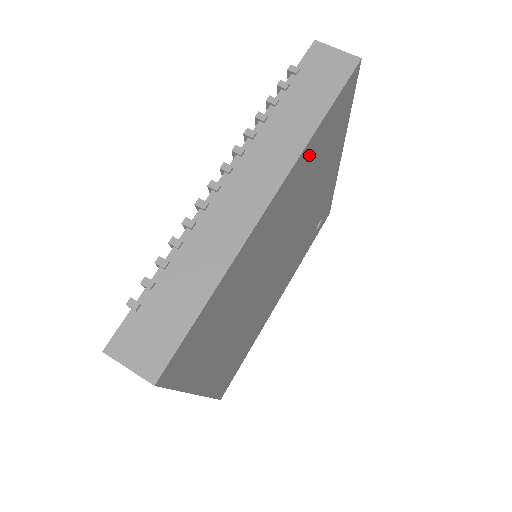
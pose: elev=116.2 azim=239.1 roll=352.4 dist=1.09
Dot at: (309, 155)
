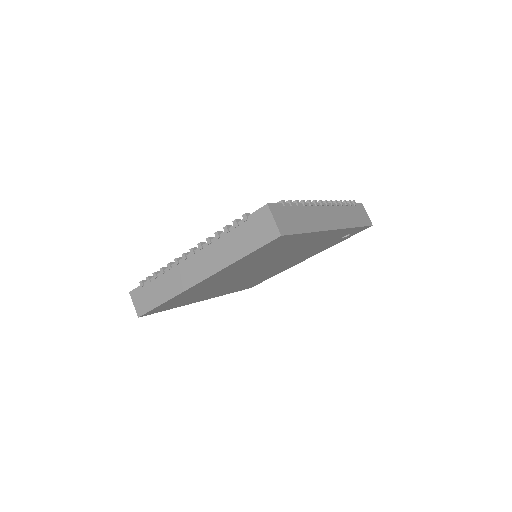
Dot at: (242, 262)
